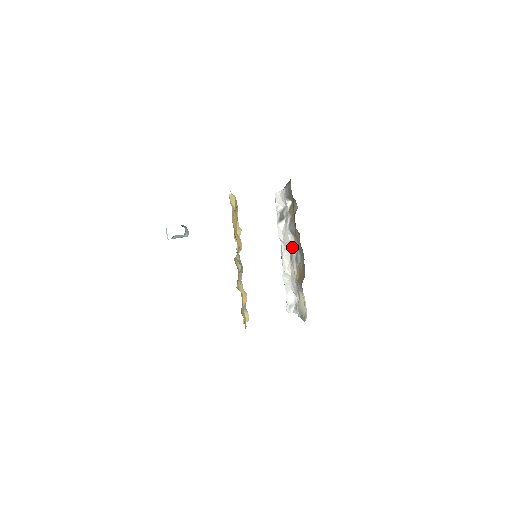
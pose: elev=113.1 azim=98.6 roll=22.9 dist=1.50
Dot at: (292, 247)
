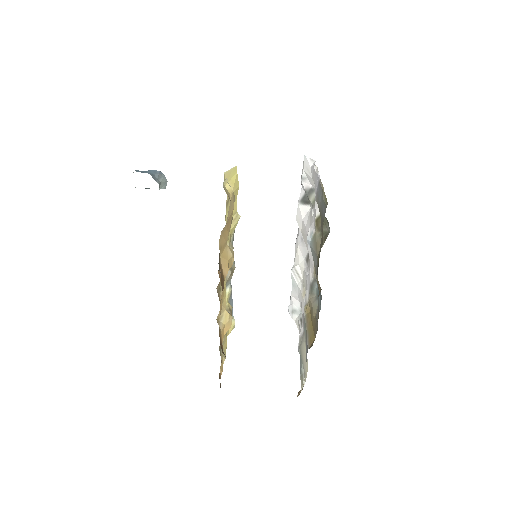
Dot at: (310, 263)
